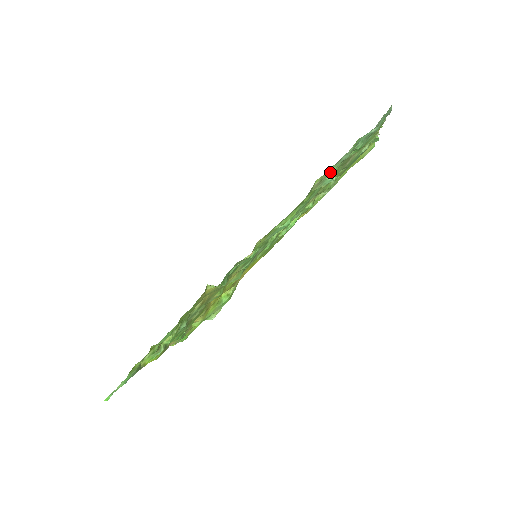
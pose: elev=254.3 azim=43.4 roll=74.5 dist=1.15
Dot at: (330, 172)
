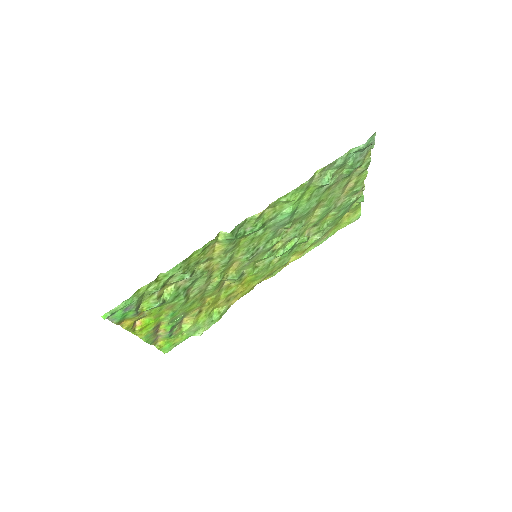
Dot at: (328, 174)
